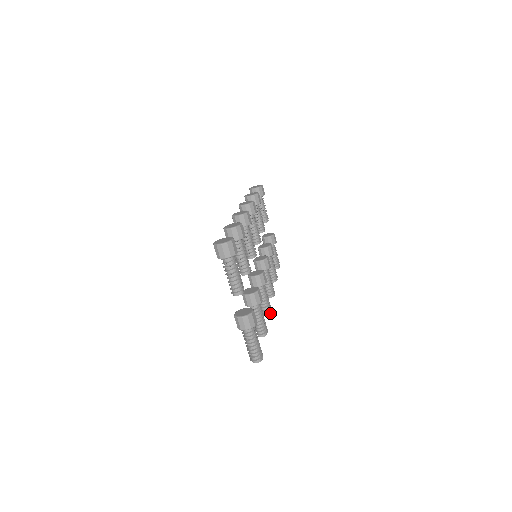
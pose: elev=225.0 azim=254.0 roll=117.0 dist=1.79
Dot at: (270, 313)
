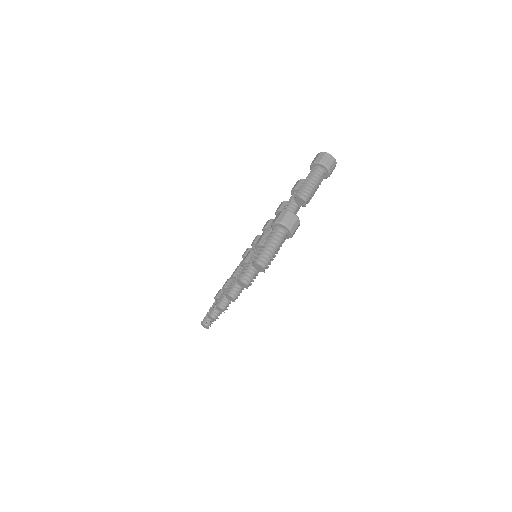
Dot at: (235, 299)
